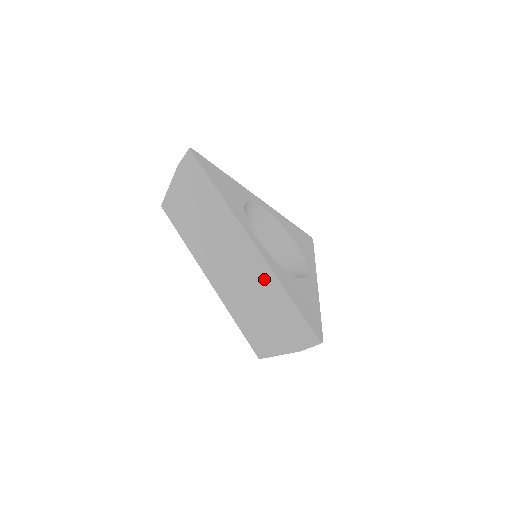
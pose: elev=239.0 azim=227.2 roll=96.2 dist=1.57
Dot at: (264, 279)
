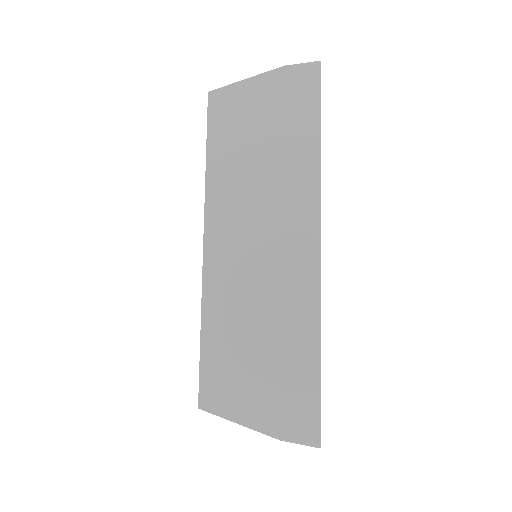
Dot at: (299, 307)
